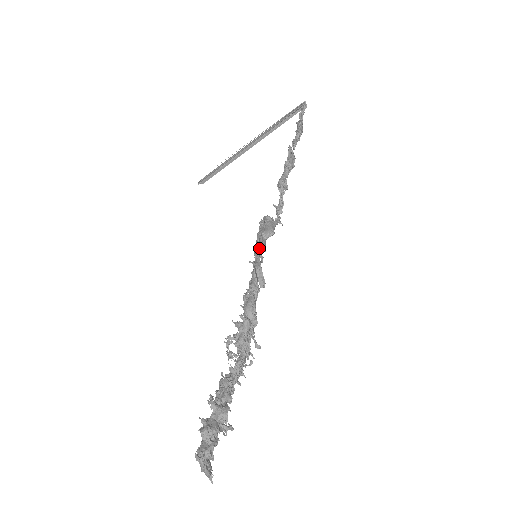
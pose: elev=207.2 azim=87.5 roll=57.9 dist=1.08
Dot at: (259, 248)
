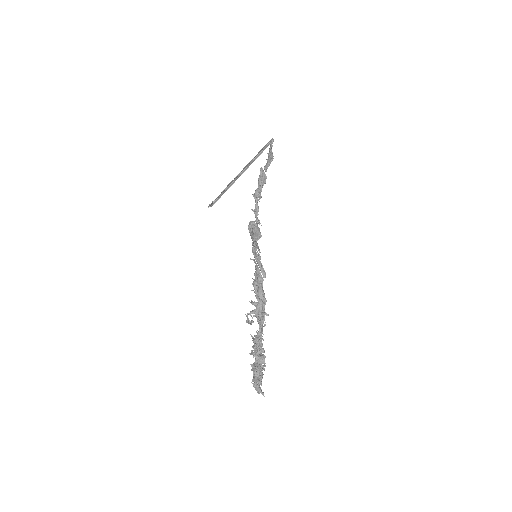
Dot at: (256, 249)
